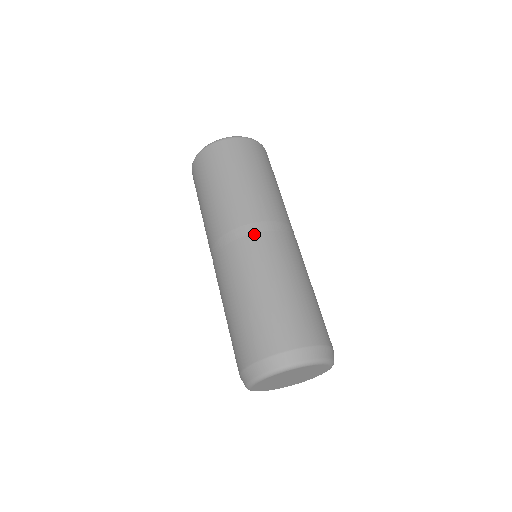
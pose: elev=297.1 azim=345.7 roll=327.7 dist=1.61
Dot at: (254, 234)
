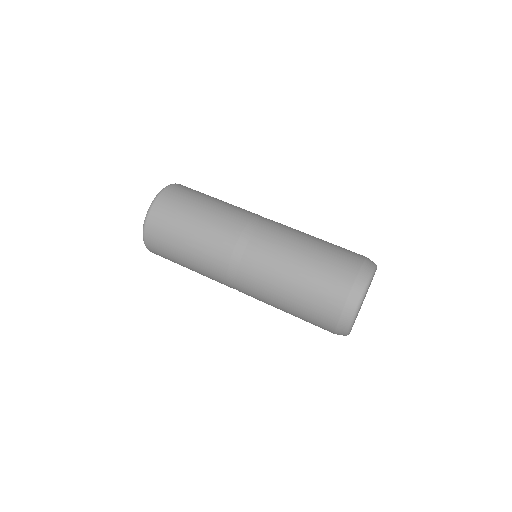
Dot at: (263, 222)
